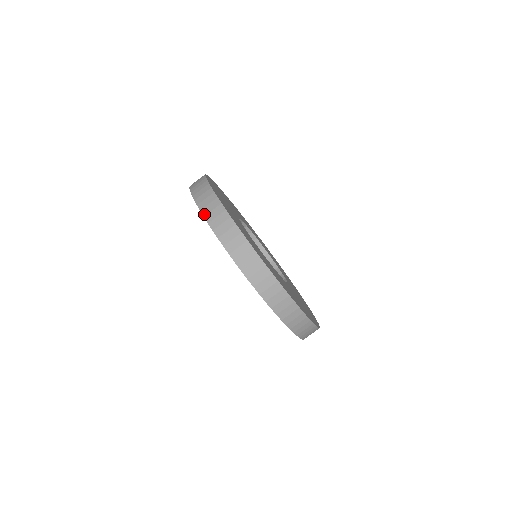
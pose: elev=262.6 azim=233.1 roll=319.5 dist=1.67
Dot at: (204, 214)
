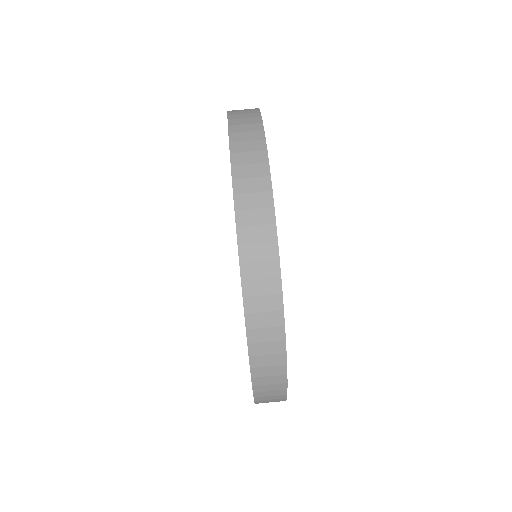
Dot at: (230, 111)
